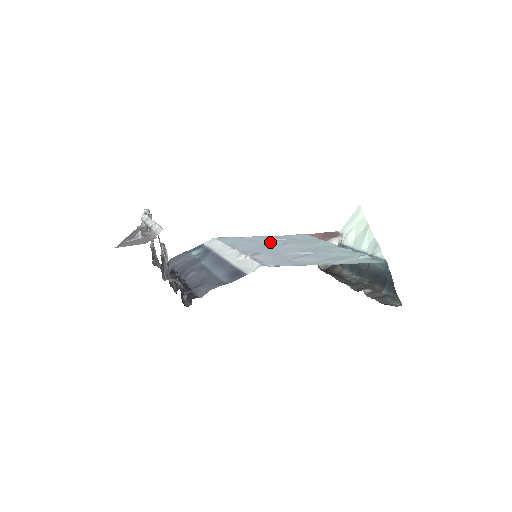
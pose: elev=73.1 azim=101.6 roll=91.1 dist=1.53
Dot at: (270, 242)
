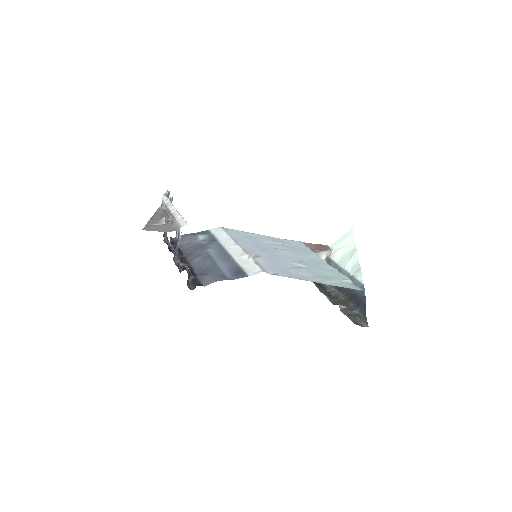
Dot at: (269, 244)
